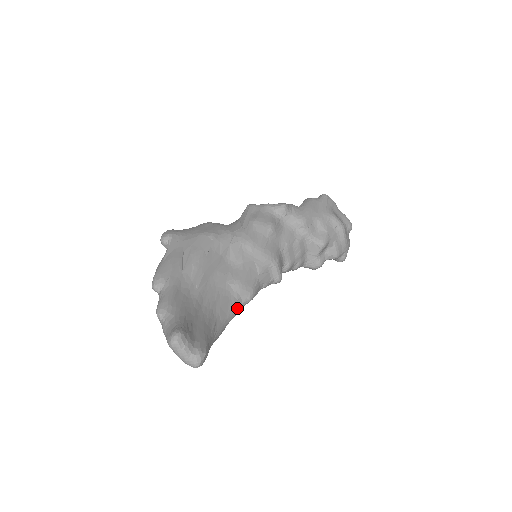
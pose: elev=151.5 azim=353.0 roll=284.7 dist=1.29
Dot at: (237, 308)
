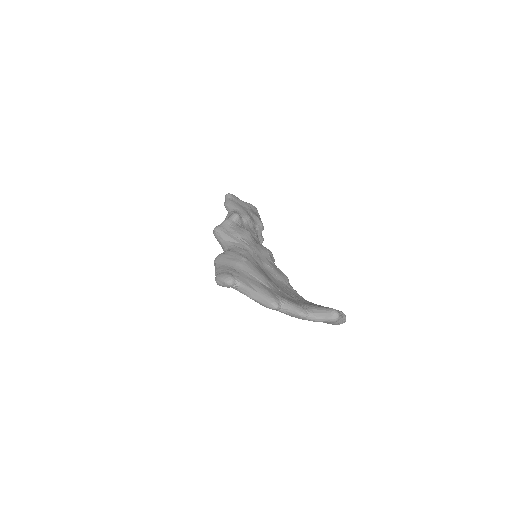
Dot at: (293, 289)
